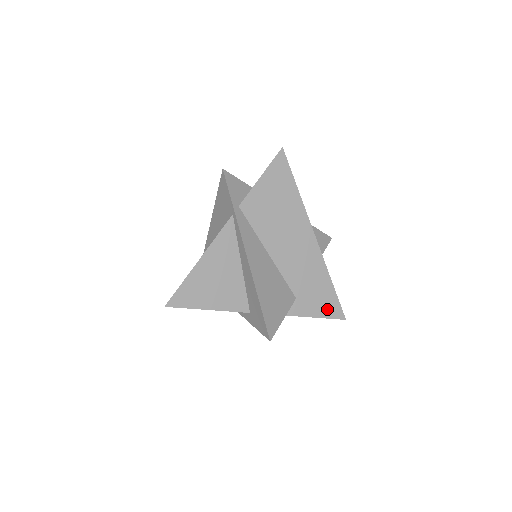
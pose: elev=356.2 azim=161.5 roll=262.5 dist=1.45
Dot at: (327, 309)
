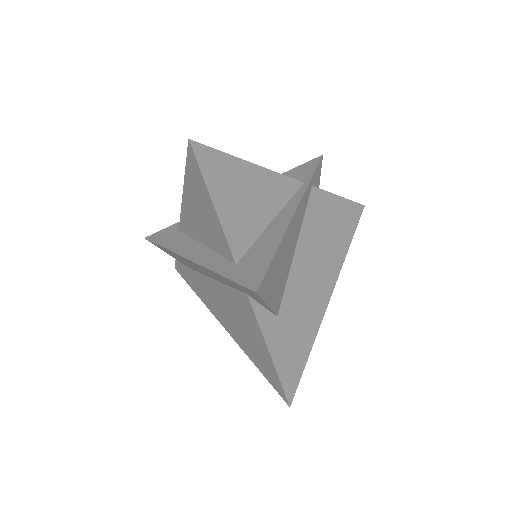
Dot at: (287, 369)
